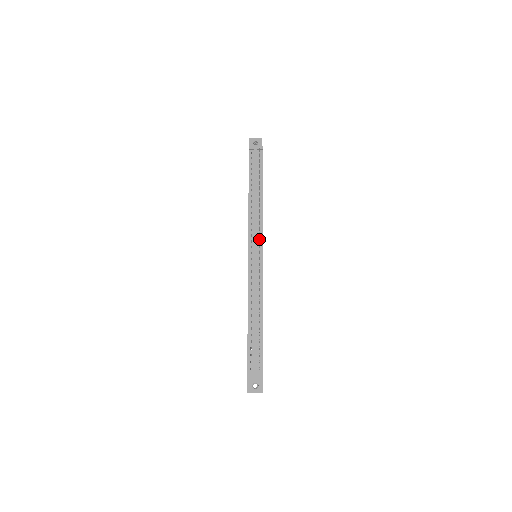
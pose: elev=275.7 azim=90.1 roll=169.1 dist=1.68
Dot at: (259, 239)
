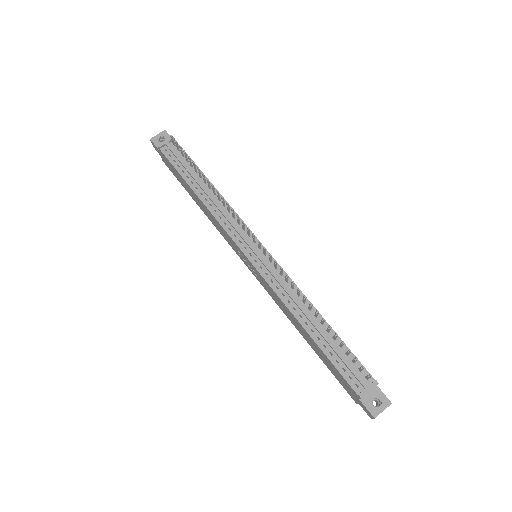
Dot at: (248, 231)
